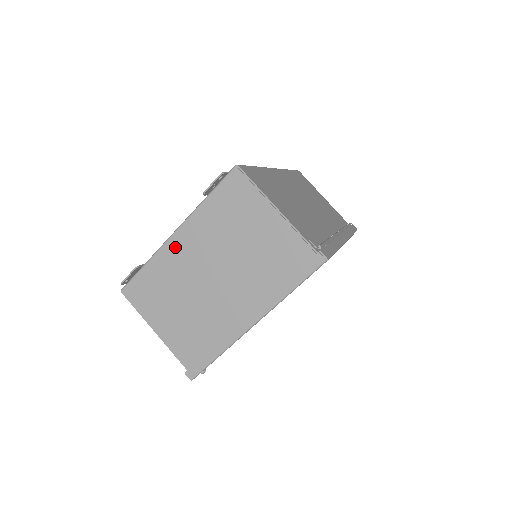
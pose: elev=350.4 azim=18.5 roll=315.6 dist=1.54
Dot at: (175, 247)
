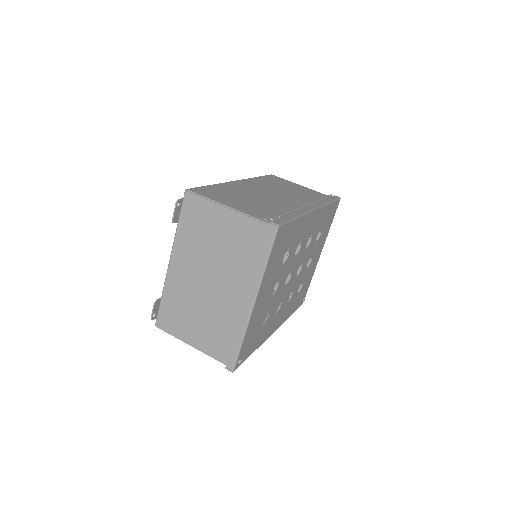
Dot at: (175, 273)
